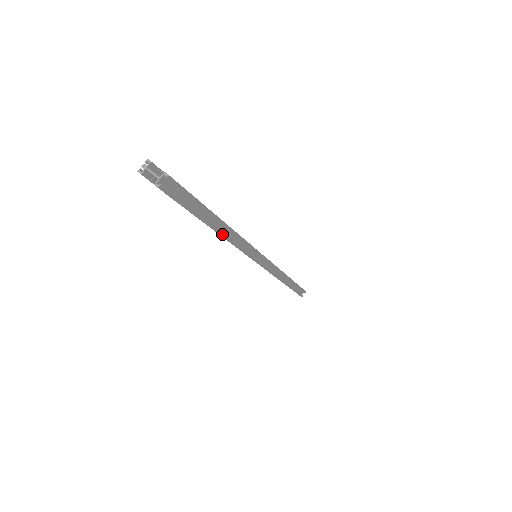
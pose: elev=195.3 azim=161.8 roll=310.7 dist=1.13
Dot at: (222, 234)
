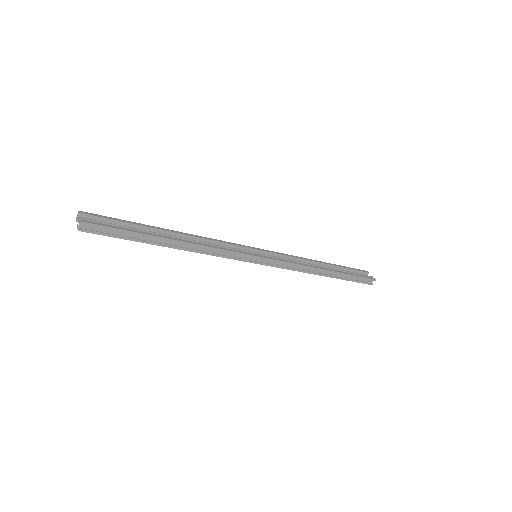
Dot at: (178, 248)
